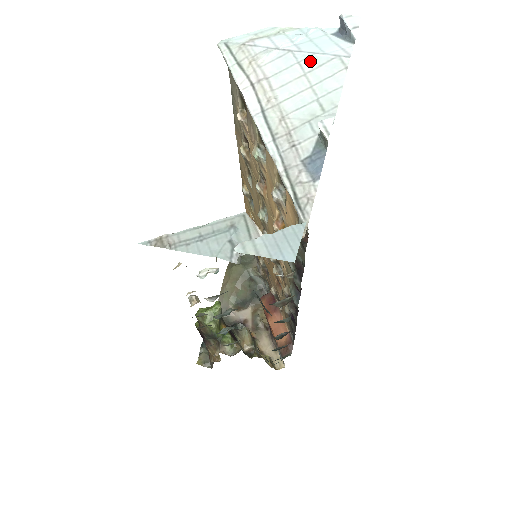
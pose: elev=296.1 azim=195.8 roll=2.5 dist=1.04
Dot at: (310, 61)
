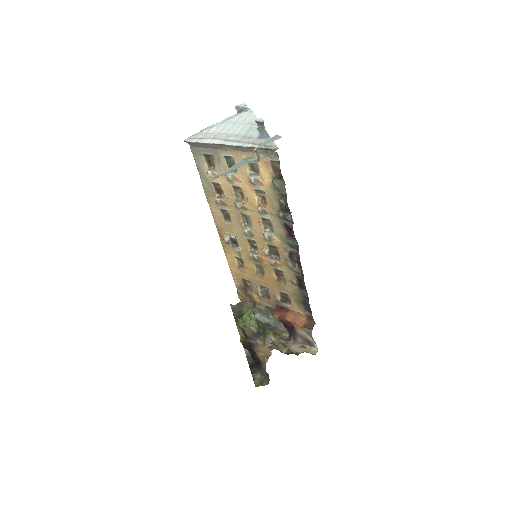
Dot at: (234, 120)
